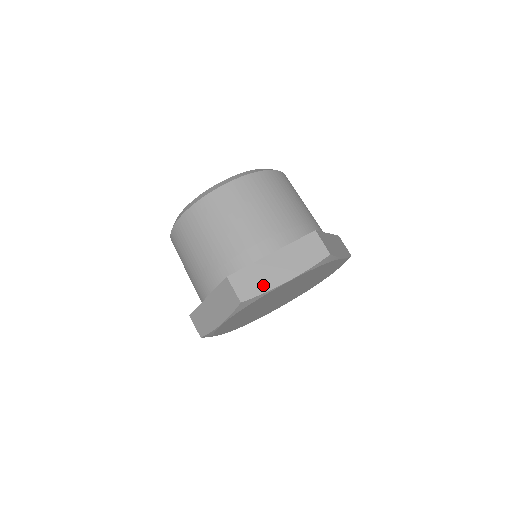
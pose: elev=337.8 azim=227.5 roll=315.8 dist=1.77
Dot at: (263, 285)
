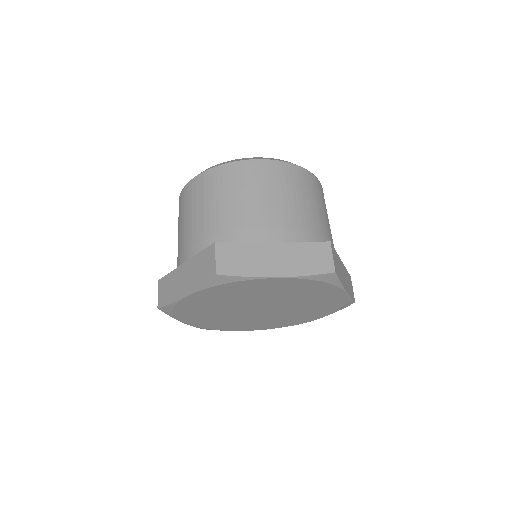
Dot at: (249, 268)
